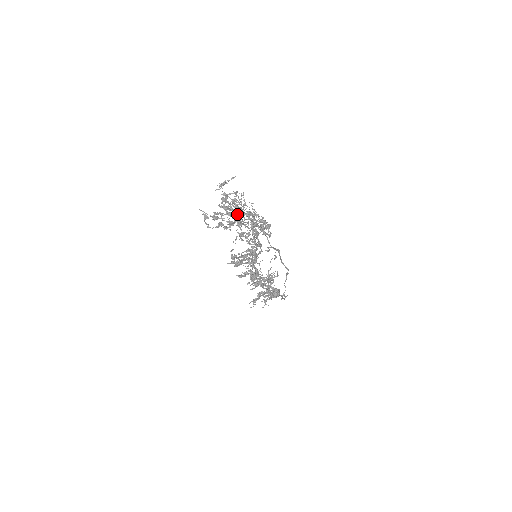
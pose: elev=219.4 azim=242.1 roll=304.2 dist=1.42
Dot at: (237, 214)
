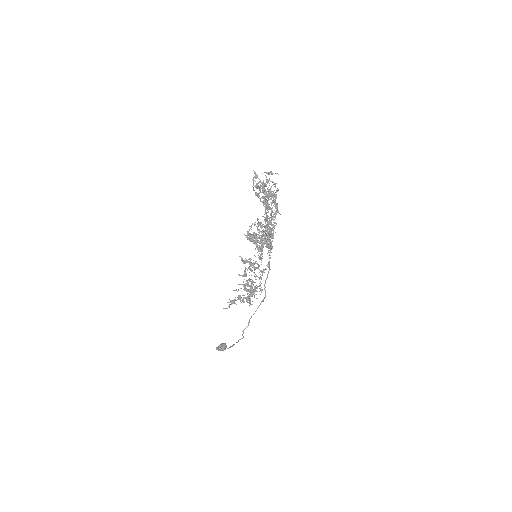
Dot at: (271, 196)
